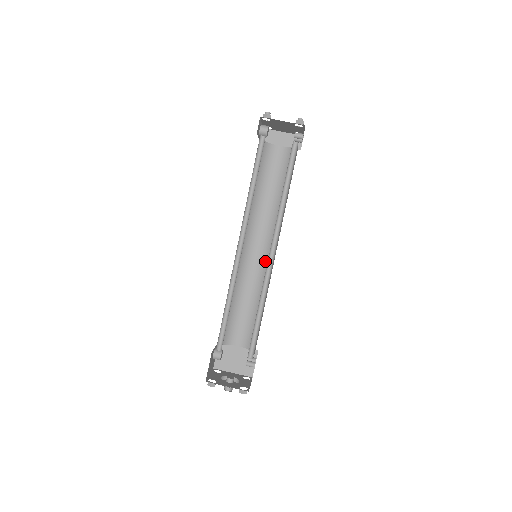
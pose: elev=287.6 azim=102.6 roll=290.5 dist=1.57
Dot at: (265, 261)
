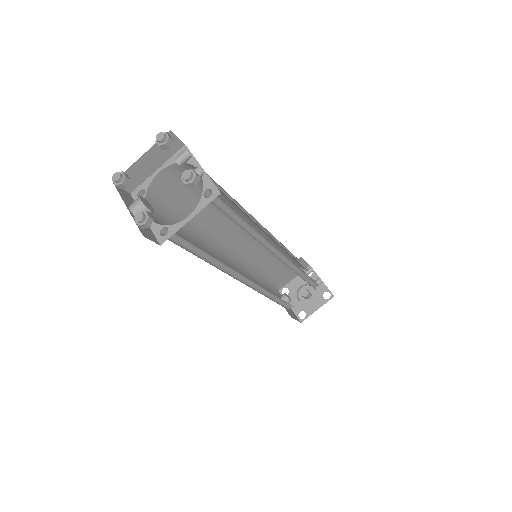
Dot at: occluded
